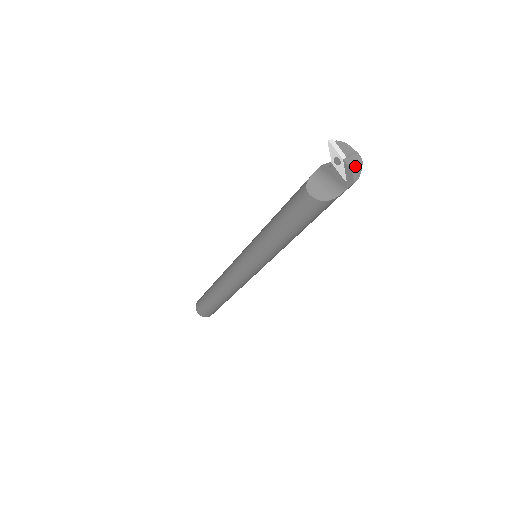
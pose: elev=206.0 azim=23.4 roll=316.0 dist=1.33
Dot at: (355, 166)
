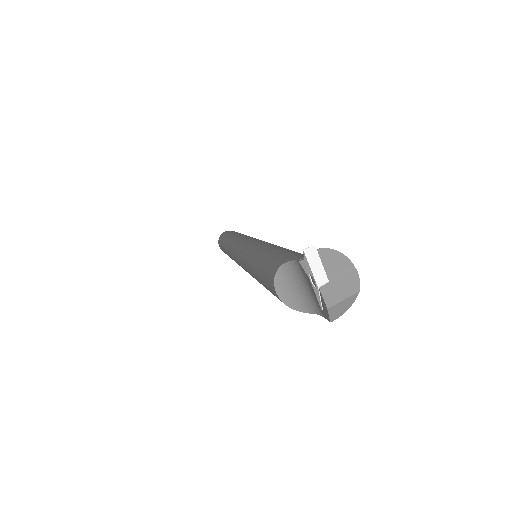
Dot at: (339, 300)
